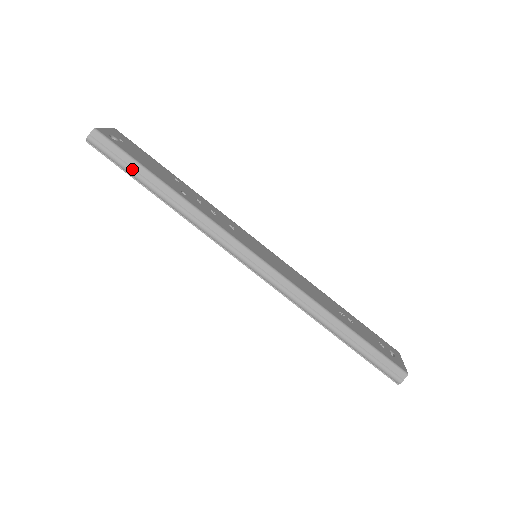
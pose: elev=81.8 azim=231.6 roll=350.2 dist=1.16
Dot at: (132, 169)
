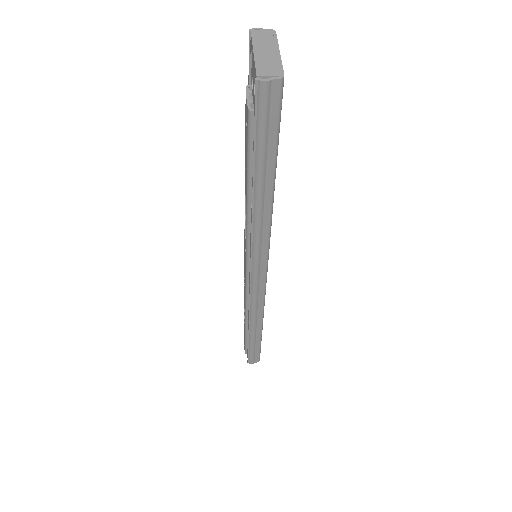
Dot at: (265, 155)
